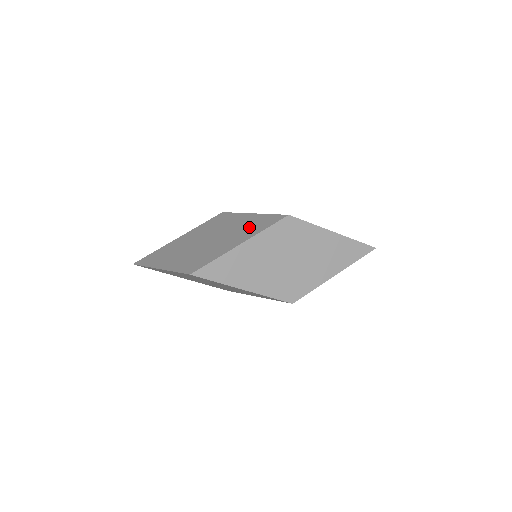
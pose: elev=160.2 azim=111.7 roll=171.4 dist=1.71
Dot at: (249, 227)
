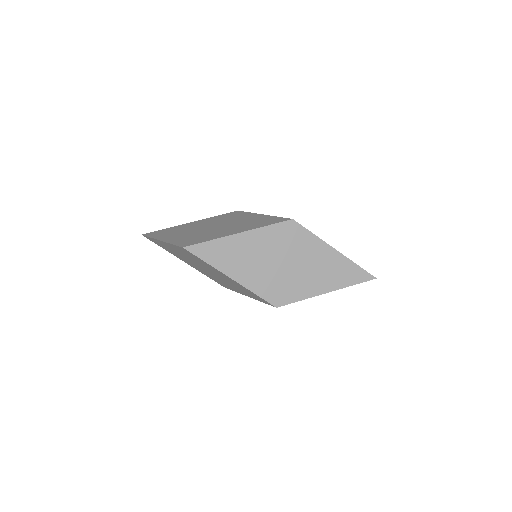
Dot at: (253, 223)
